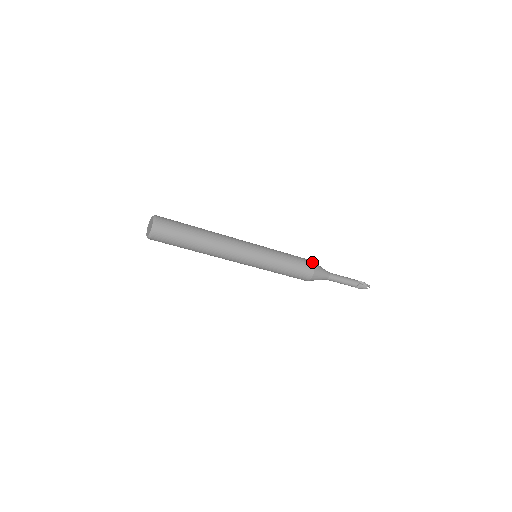
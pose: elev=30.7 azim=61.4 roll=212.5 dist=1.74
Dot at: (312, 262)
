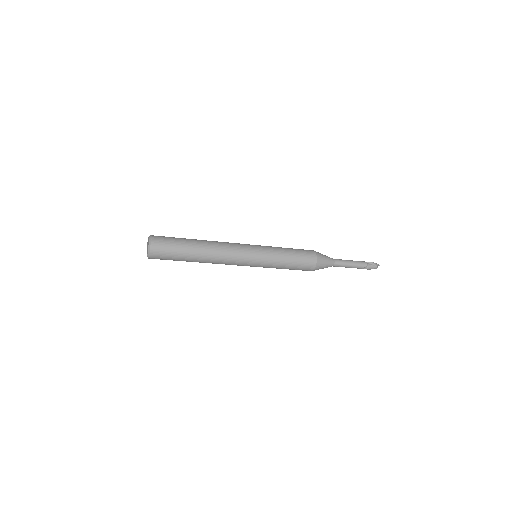
Dot at: (313, 252)
